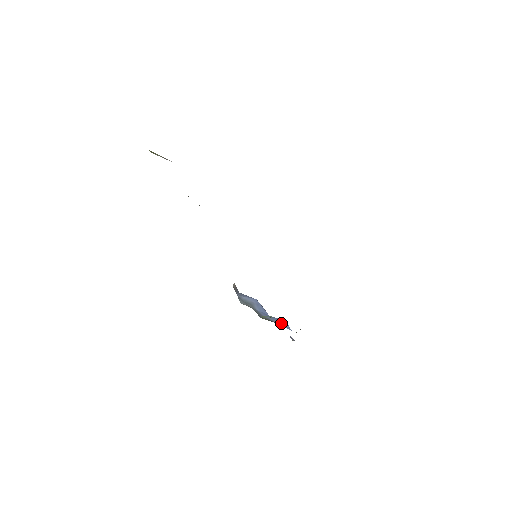
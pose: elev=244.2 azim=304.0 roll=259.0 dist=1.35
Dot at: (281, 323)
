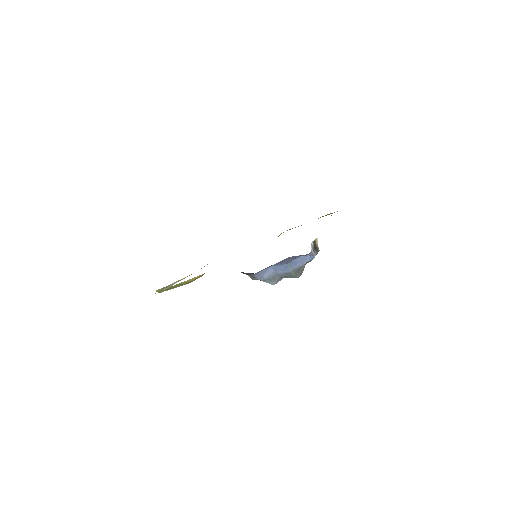
Dot at: (303, 260)
